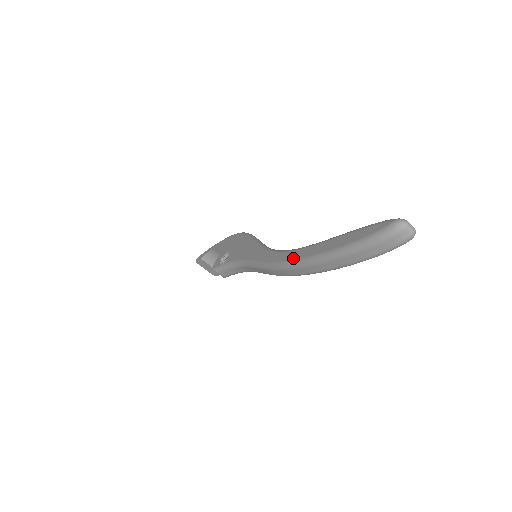
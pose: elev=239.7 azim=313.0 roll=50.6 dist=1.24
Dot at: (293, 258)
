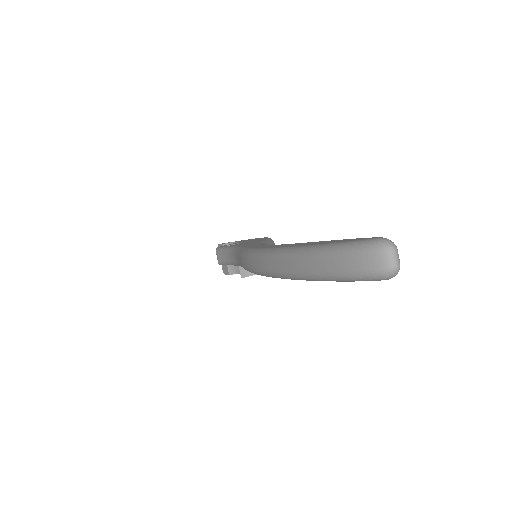
Dot at: (265, 247)
